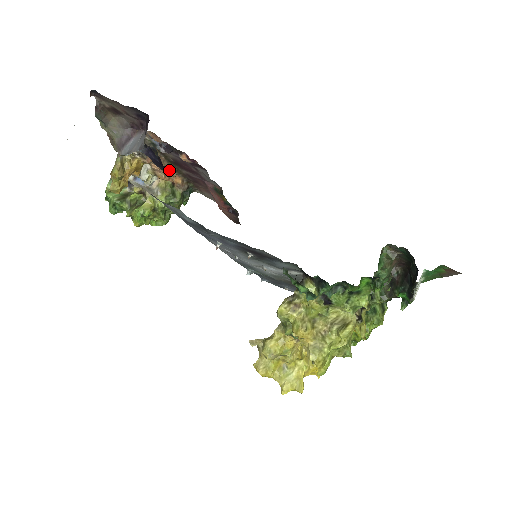
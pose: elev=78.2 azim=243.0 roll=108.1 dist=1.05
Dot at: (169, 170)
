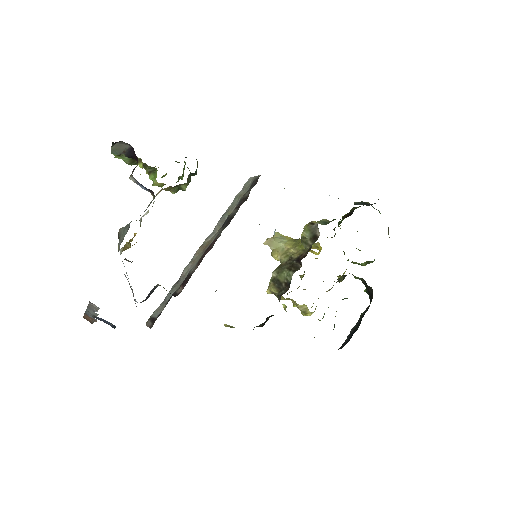
Dot at: occluded
